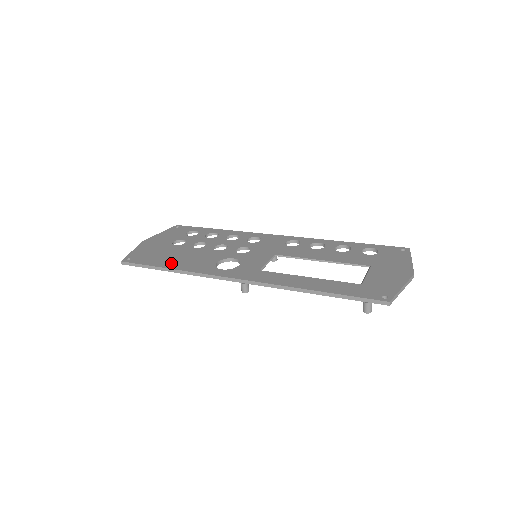
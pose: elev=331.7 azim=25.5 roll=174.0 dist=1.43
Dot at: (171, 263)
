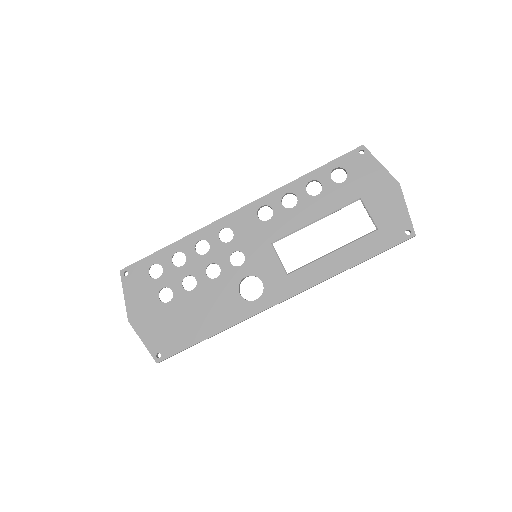
Dot at: (204, 328)
